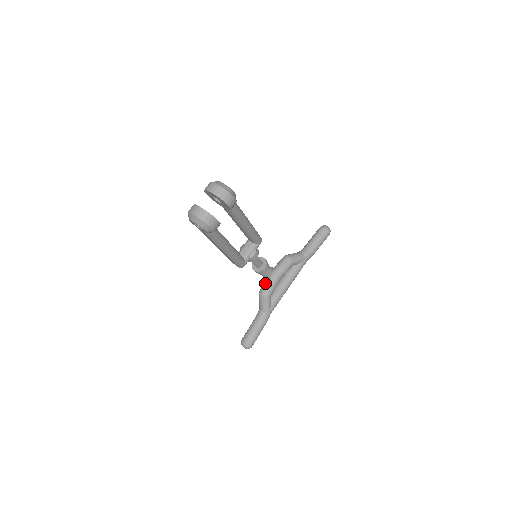
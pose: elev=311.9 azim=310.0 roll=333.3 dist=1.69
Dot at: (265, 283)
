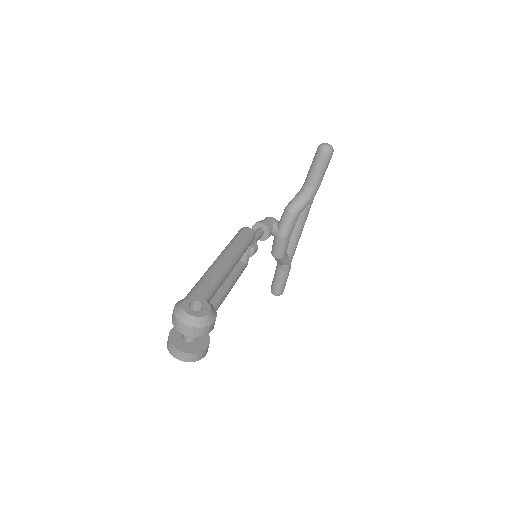
Dot at: (275, 246)
